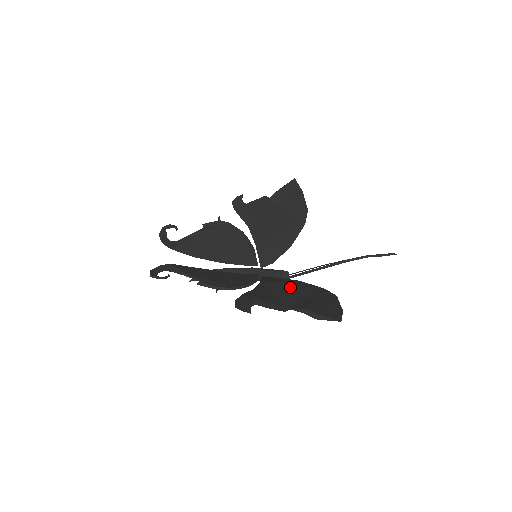
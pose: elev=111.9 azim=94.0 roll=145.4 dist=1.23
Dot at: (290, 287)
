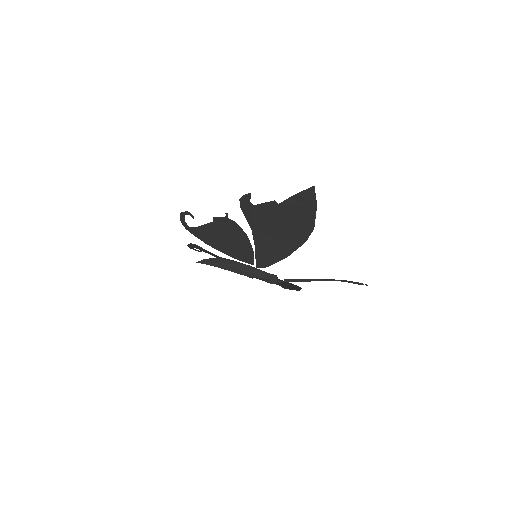
Dot at: (279, 239)
